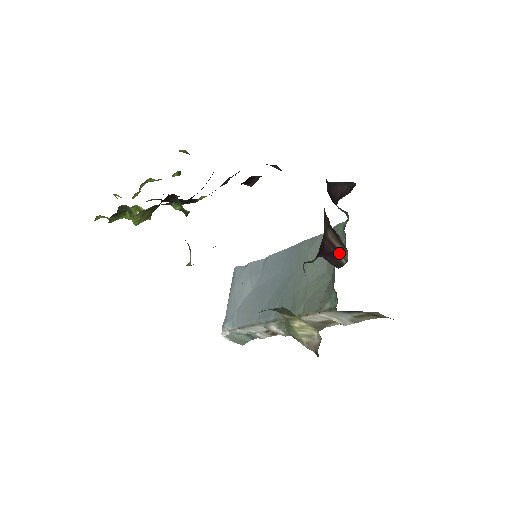
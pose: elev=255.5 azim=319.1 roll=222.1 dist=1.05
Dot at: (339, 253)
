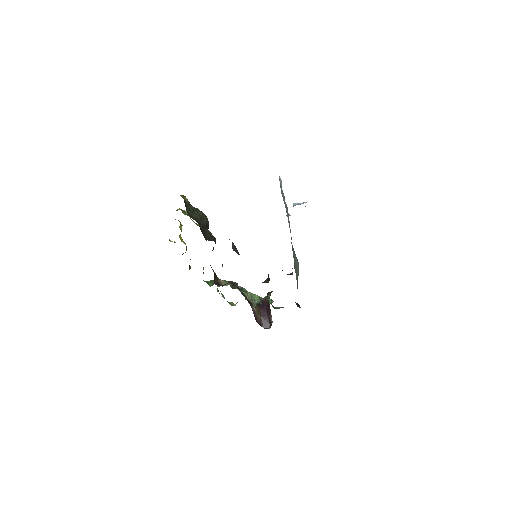
Dot at: (271, 315)
